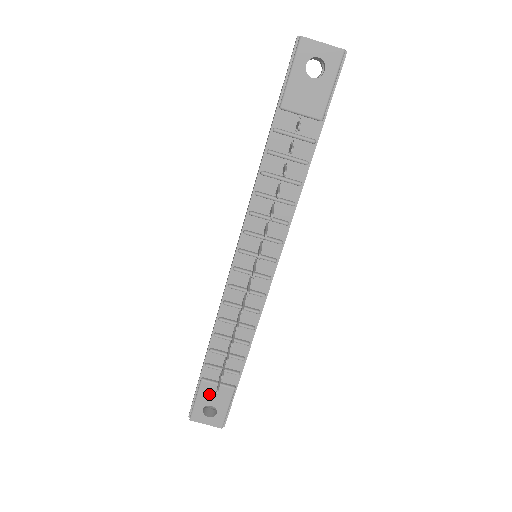
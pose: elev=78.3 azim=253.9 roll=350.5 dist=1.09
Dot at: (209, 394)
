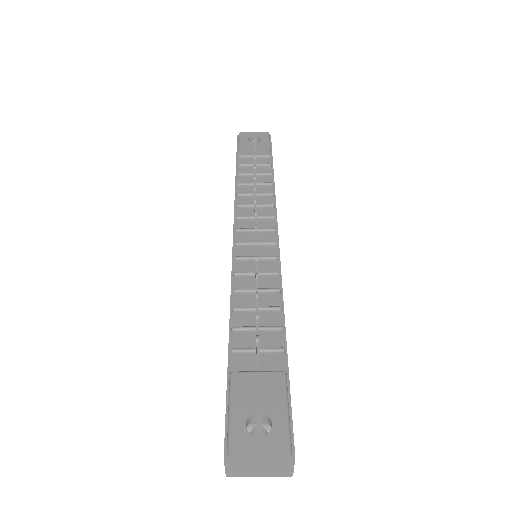
Dot at: (249, 392)
